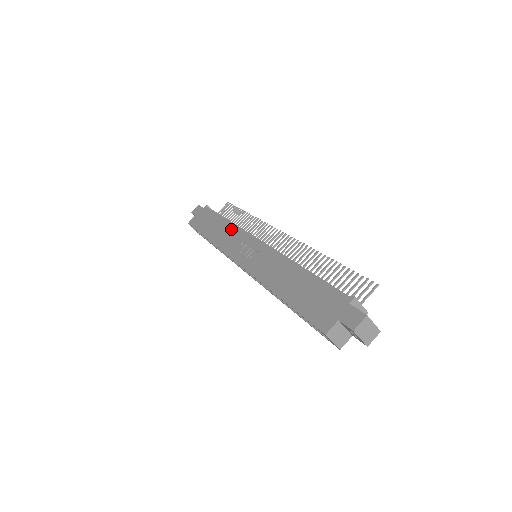
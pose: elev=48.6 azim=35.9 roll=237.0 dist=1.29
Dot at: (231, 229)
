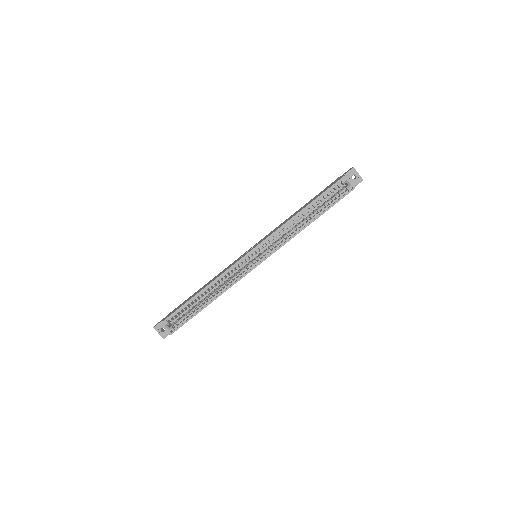
Dot at: occluded
